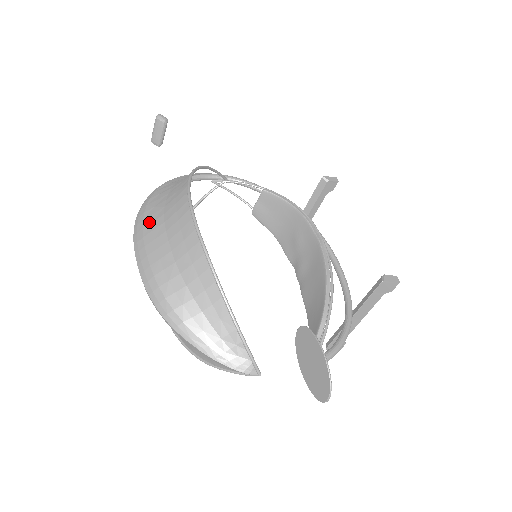
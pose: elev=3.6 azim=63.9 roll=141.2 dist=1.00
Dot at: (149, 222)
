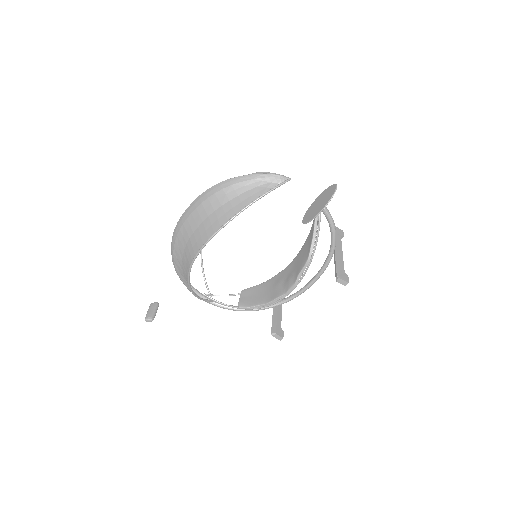
Dot at: occluded
